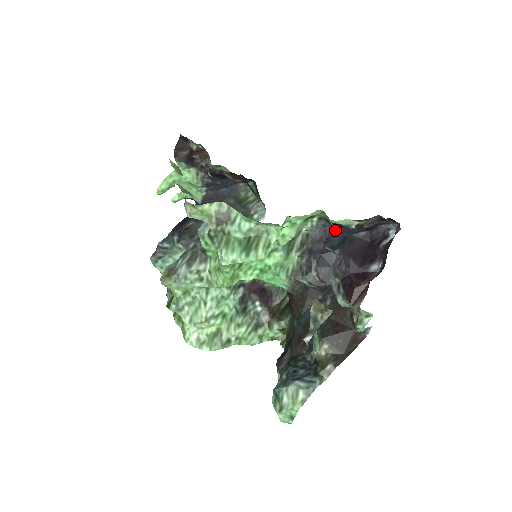
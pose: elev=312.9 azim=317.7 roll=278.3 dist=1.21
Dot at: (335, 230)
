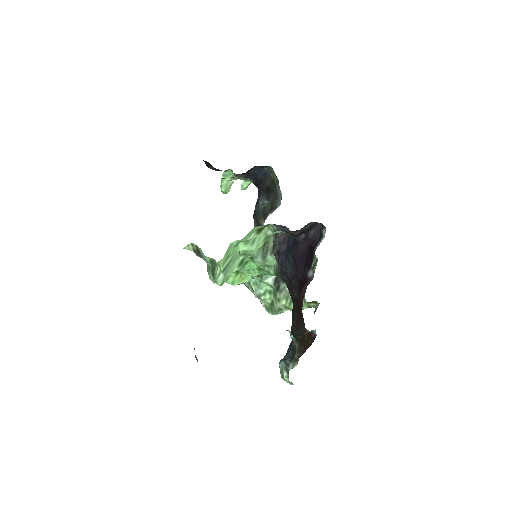
Dot at: occluded
